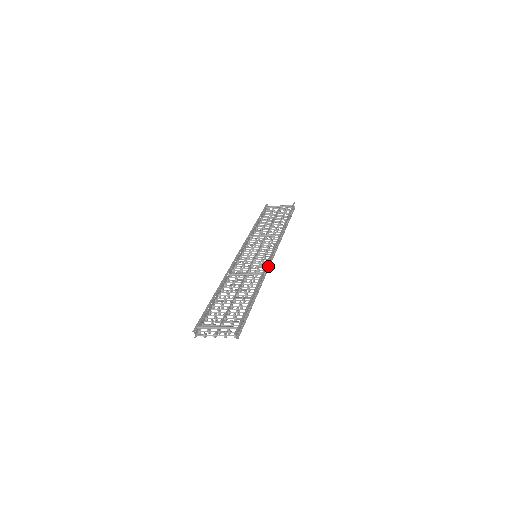
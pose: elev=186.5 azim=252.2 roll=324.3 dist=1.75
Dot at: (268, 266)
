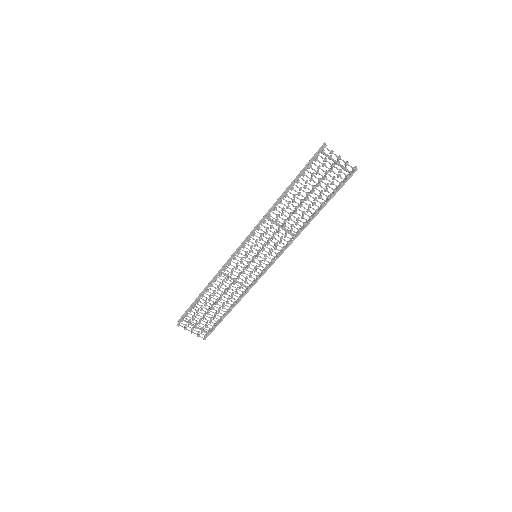
Dot at: (281, 252)
